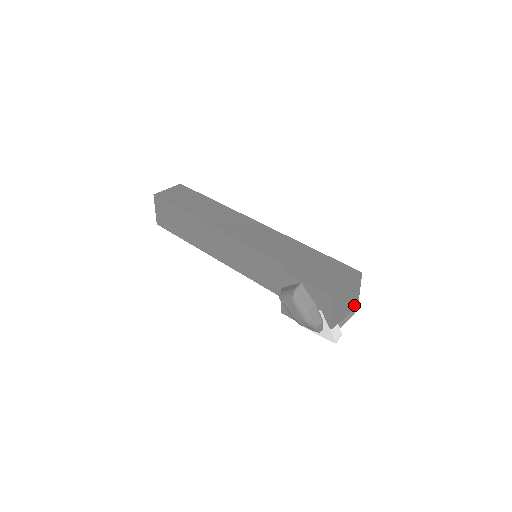
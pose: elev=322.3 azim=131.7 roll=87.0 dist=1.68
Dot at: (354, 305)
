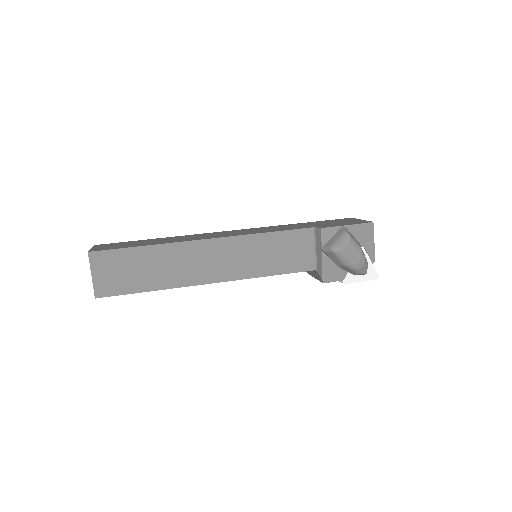
Dot at: occluded
